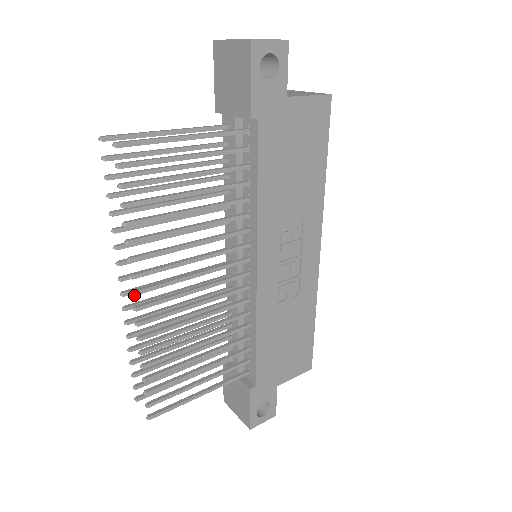
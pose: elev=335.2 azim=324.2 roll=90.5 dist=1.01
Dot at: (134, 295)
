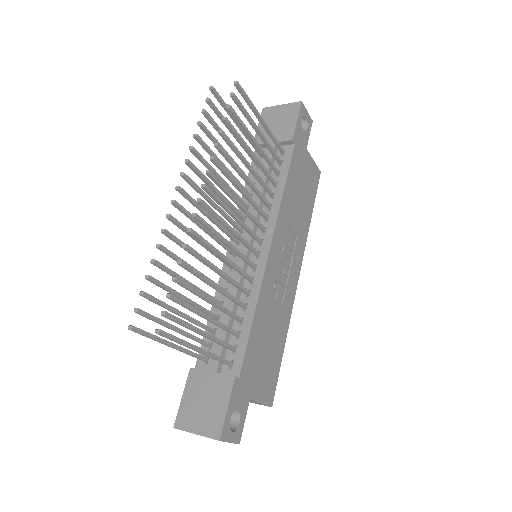
Dot at: (204, 187)
